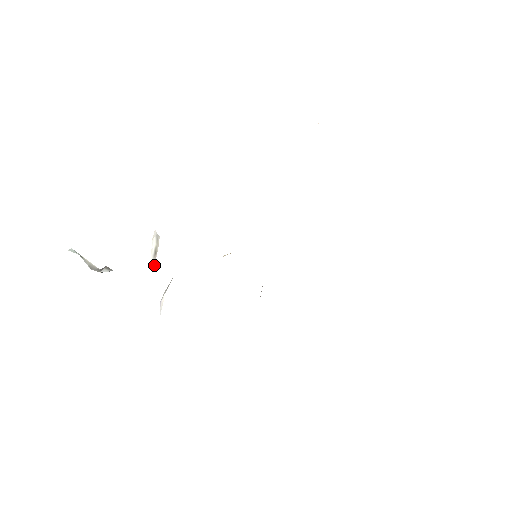
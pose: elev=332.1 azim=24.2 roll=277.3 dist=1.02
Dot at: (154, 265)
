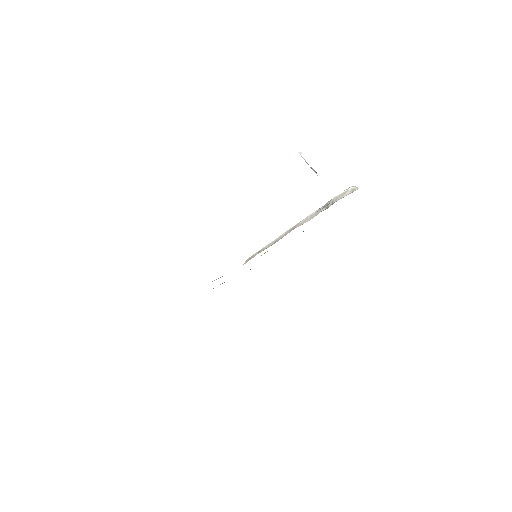
Dot at: (352, 191)
